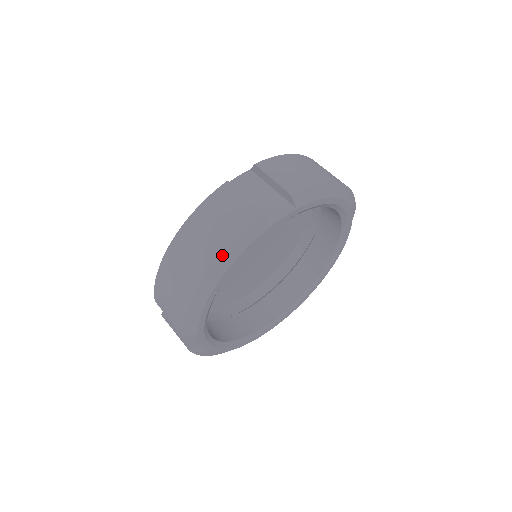
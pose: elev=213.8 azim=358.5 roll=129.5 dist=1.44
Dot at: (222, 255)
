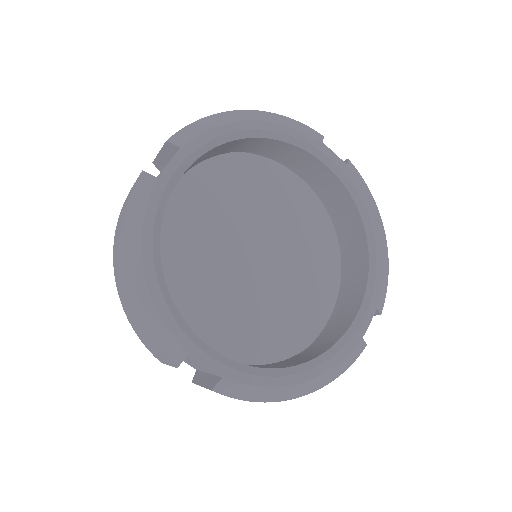
Dot at: (124, 234)
